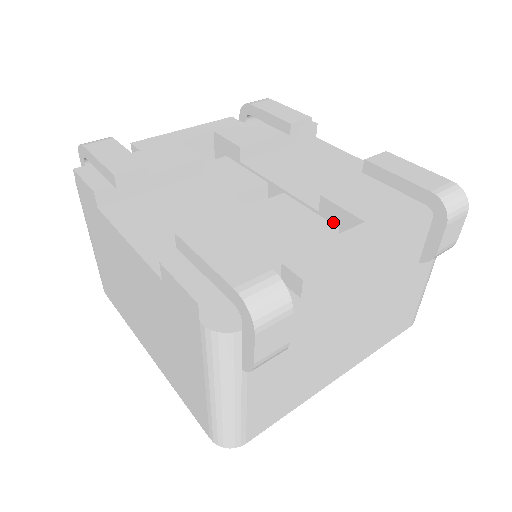
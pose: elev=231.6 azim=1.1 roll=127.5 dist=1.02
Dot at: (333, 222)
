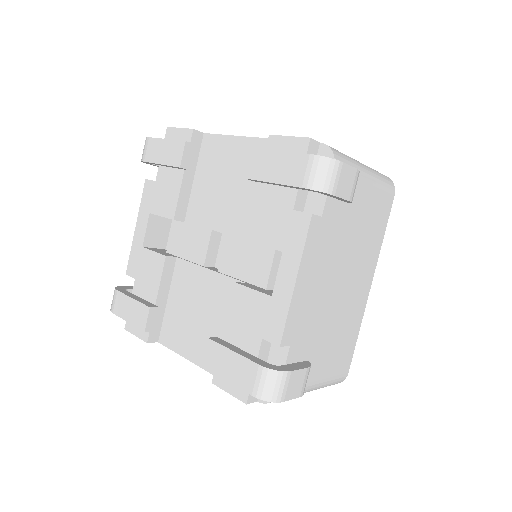
Dot at: occluded
